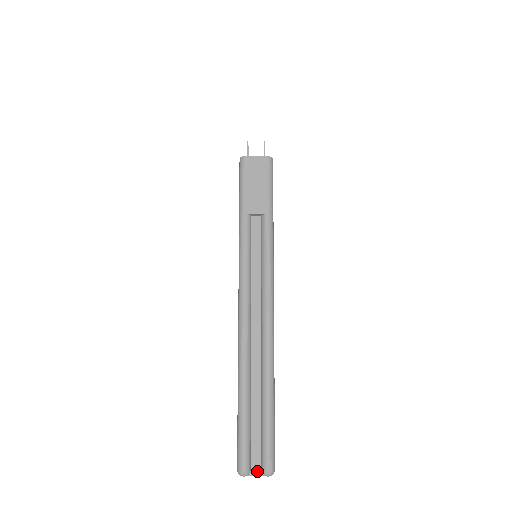
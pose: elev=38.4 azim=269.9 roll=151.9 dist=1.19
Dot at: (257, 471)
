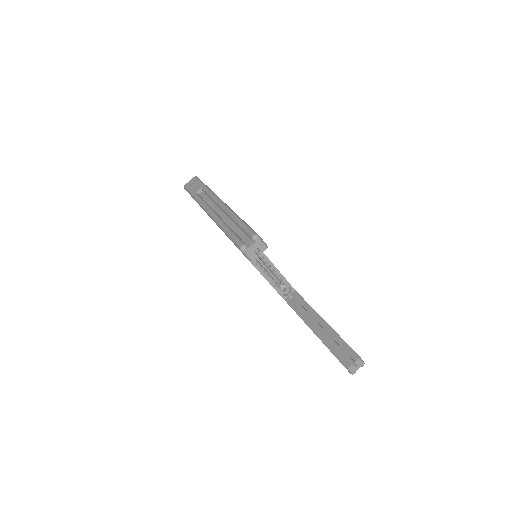
Dot at: (251, 244)
